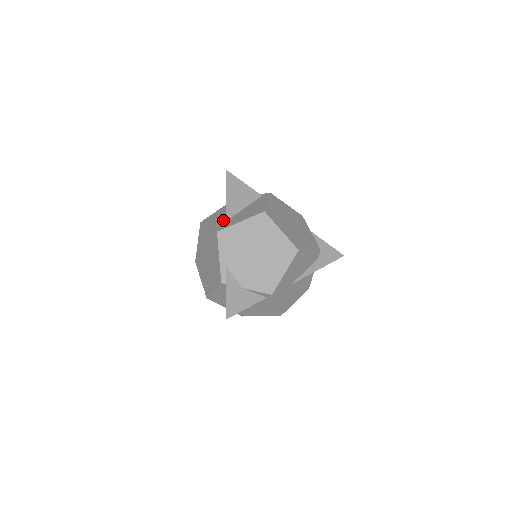
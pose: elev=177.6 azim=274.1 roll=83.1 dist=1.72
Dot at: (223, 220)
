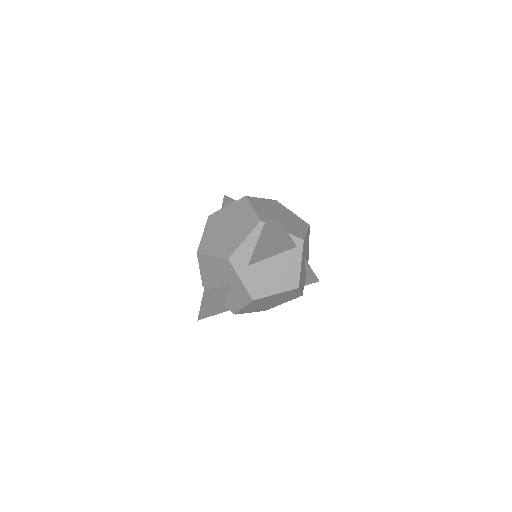
Dot at: occluded
